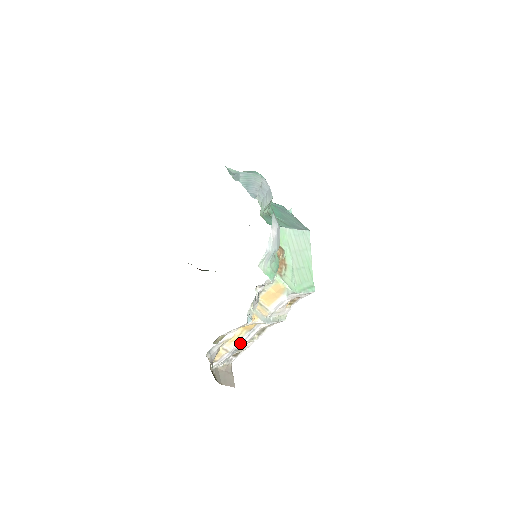
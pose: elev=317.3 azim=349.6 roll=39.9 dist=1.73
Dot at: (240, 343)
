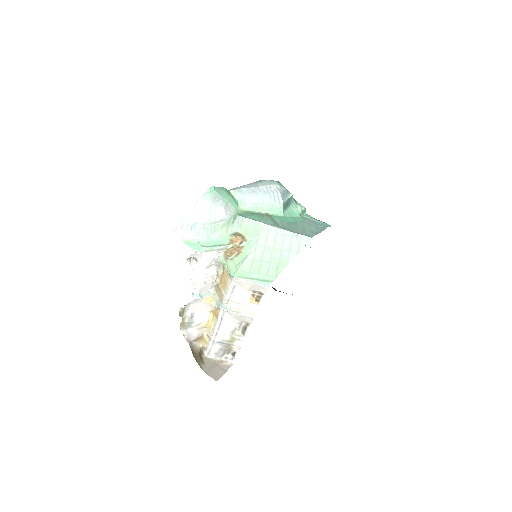
Dot at: (217, 332)
